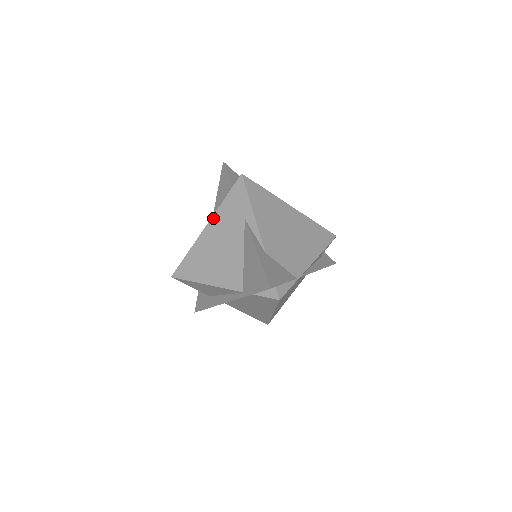
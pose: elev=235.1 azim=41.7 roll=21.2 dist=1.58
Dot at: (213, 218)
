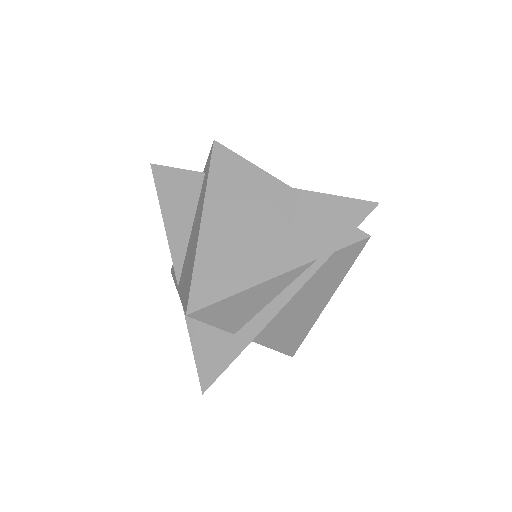
Dot at: (206, 204)
